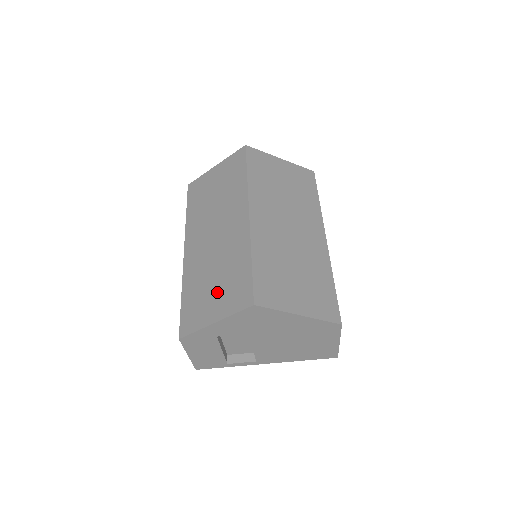
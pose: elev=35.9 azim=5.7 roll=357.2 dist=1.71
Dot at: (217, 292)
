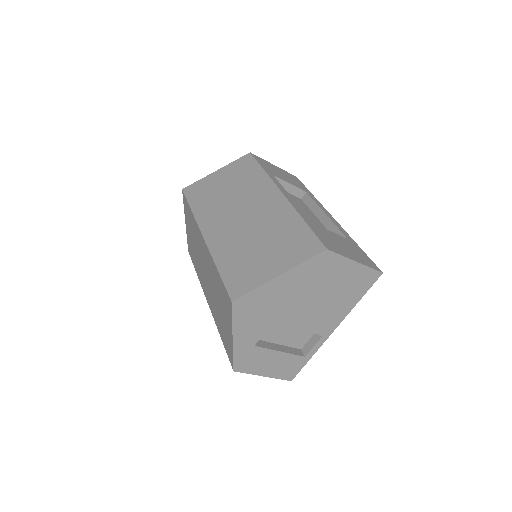
Dot at: (223, 313)
